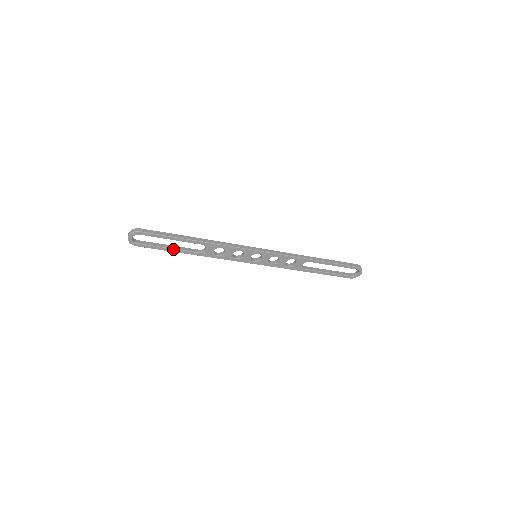
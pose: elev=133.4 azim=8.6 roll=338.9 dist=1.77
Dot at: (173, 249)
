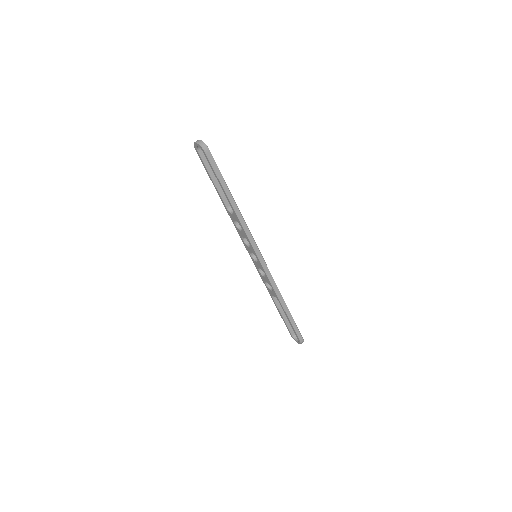
Dot at: (215, 184)
